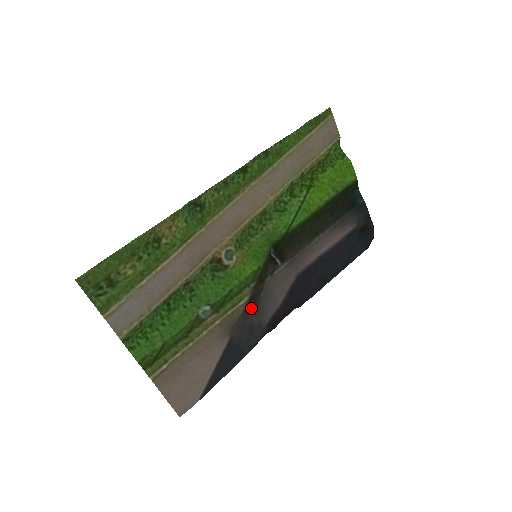
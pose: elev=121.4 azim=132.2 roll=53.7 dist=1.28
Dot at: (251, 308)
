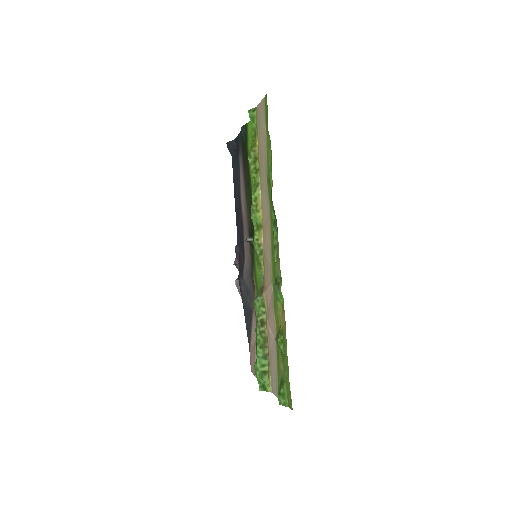
Dot at: (252, 283)
